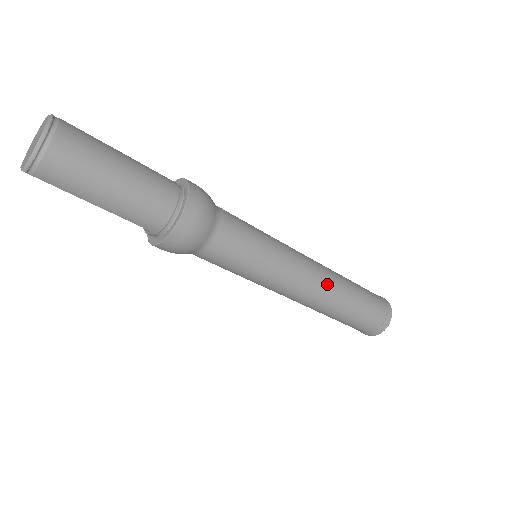
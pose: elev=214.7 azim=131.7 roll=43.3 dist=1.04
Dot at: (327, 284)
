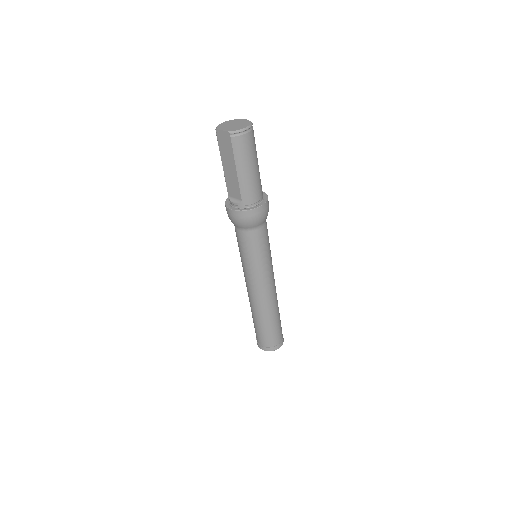
Dot at: (275, 296)
